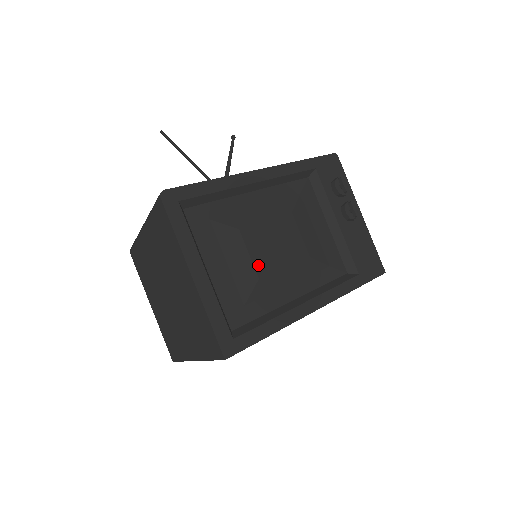
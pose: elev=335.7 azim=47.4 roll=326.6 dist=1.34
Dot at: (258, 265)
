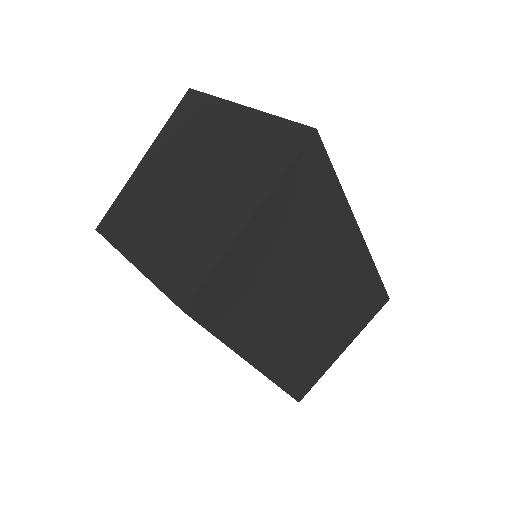
Dot at: occluded
